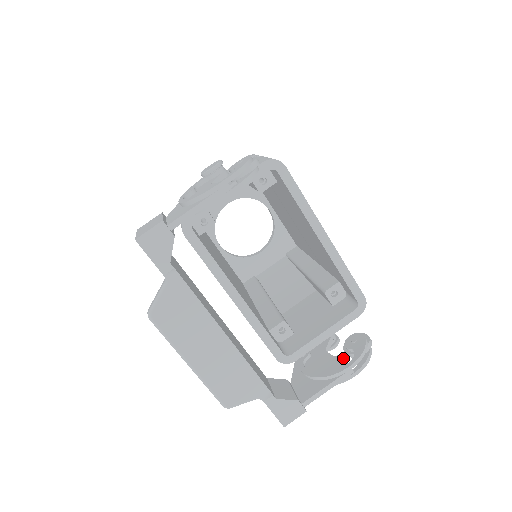
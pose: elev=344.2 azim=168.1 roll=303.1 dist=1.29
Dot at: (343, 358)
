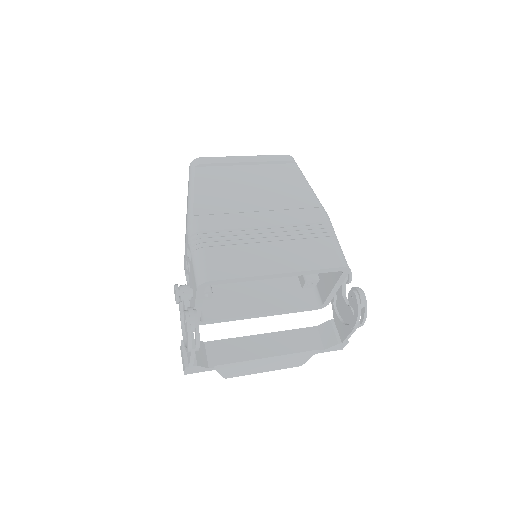
Dot at: (351, 311)
